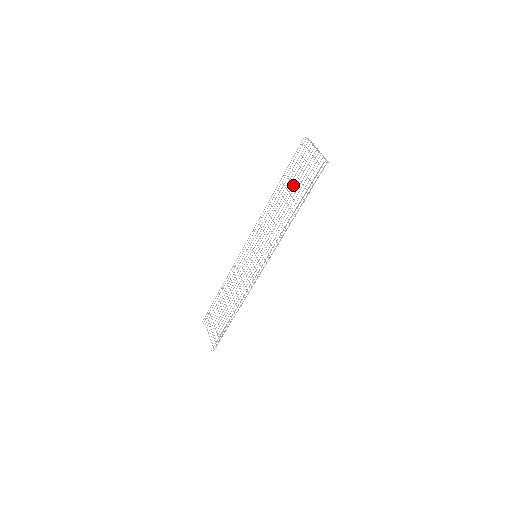
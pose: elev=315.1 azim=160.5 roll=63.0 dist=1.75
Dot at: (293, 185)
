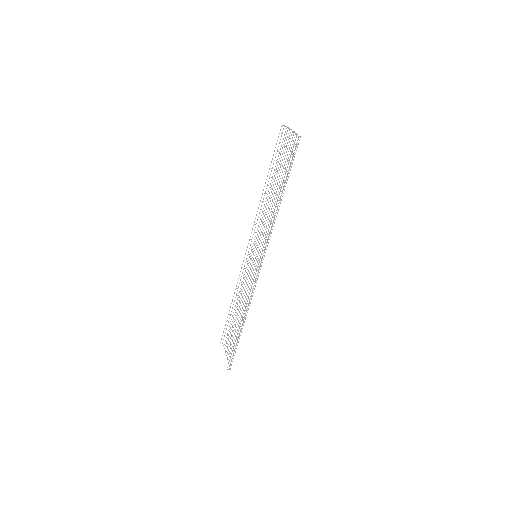
Dot at: occluded
